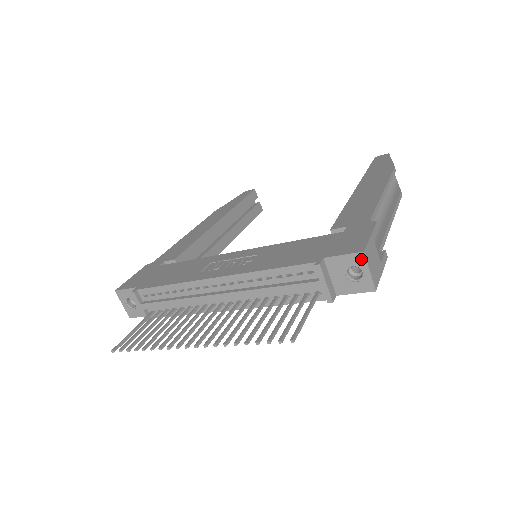
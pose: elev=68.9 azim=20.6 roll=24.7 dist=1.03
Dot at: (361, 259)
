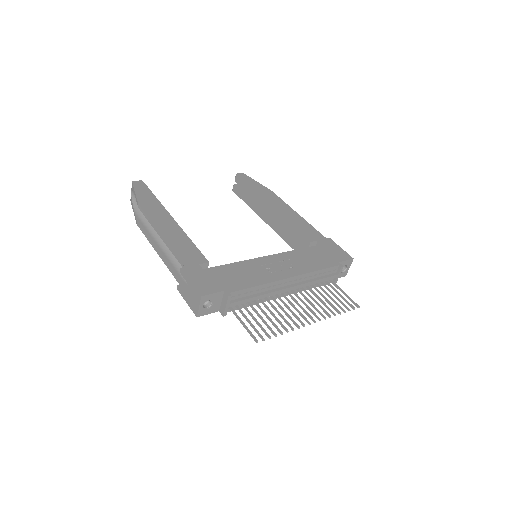
Dot at: (351, 262)
